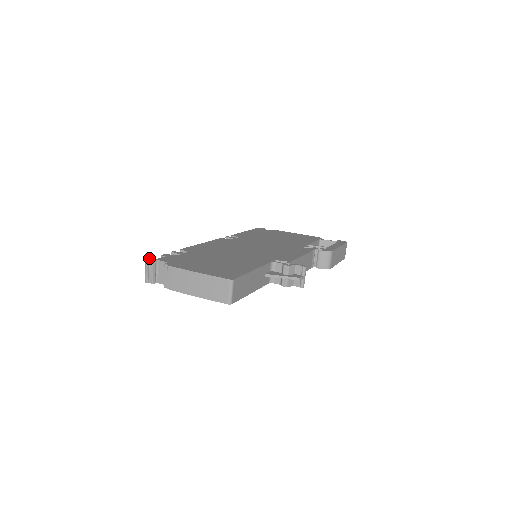
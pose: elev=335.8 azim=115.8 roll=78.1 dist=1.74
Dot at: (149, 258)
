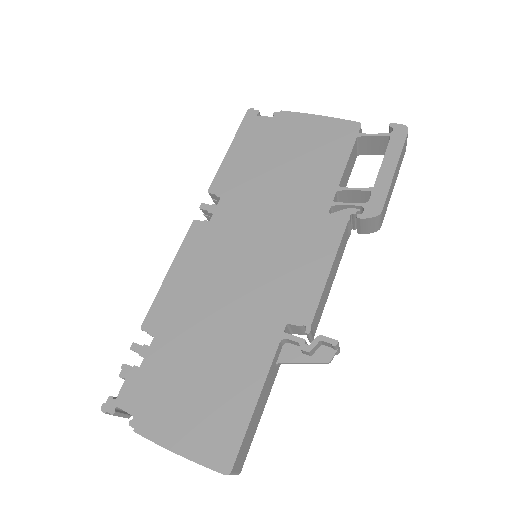
Dot at: (105, 403)
